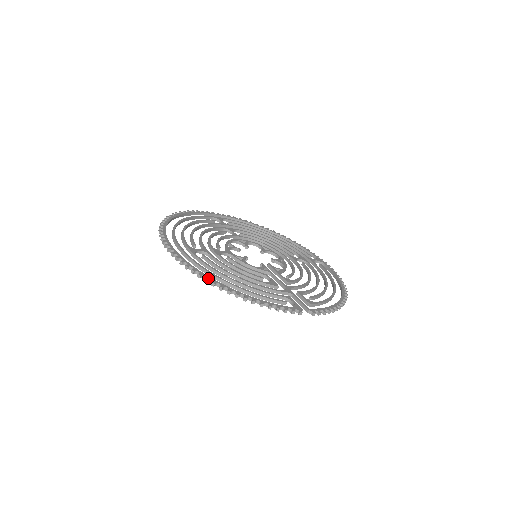
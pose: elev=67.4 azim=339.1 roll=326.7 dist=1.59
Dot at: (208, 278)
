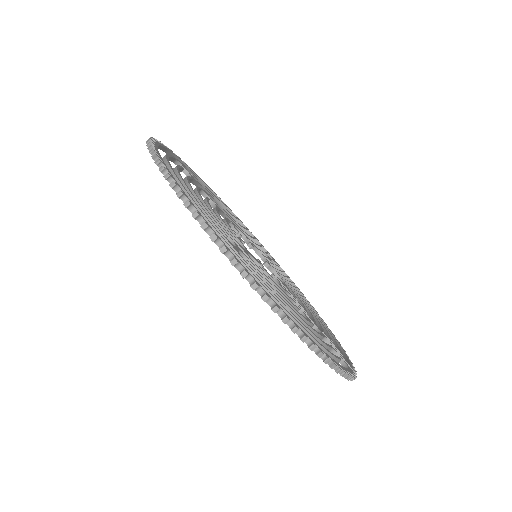
Dot at: (297, 325)
